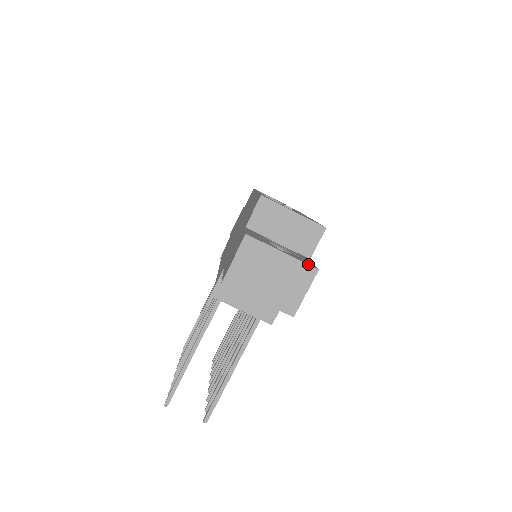
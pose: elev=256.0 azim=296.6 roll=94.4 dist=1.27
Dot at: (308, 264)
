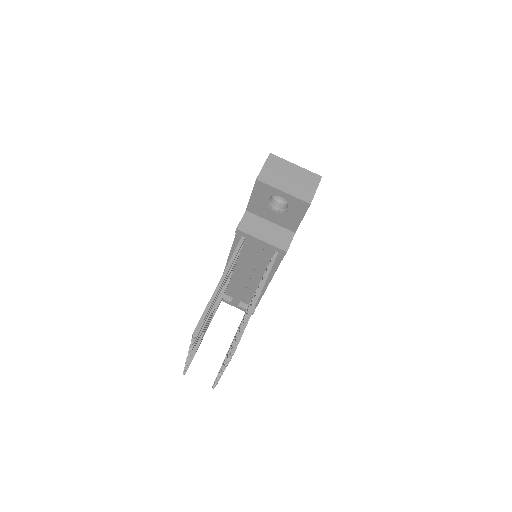
Dot at: (314, 173)
